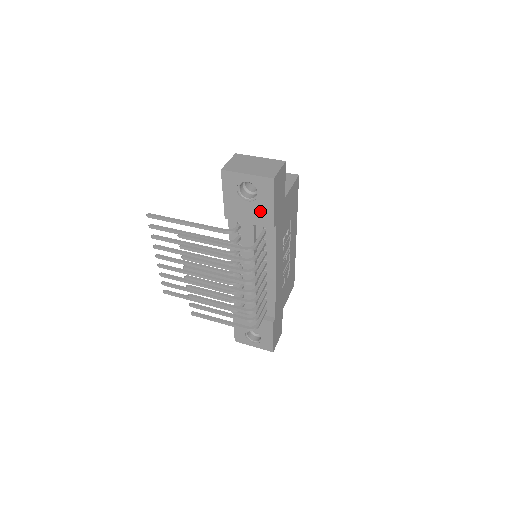
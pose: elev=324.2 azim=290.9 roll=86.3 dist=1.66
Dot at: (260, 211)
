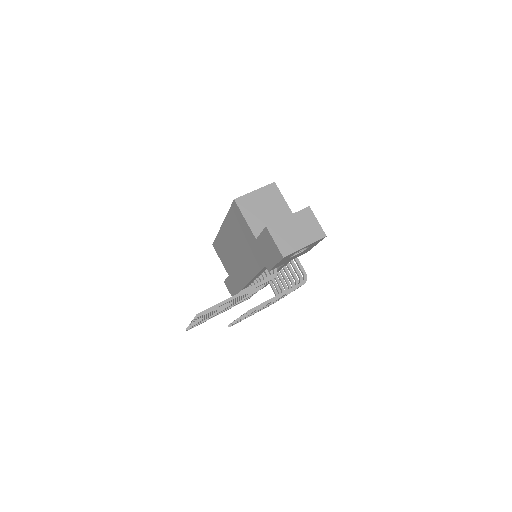
Dot at: occluded
